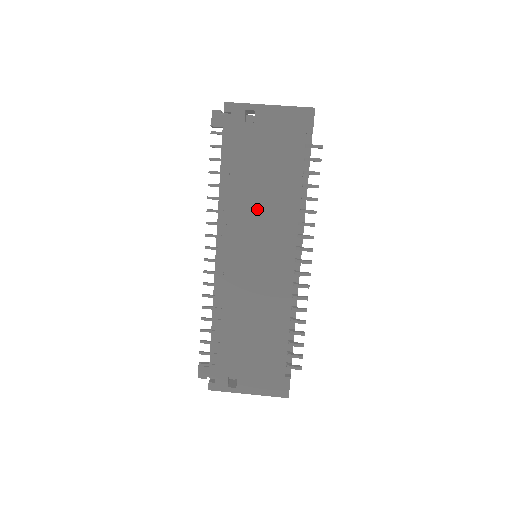
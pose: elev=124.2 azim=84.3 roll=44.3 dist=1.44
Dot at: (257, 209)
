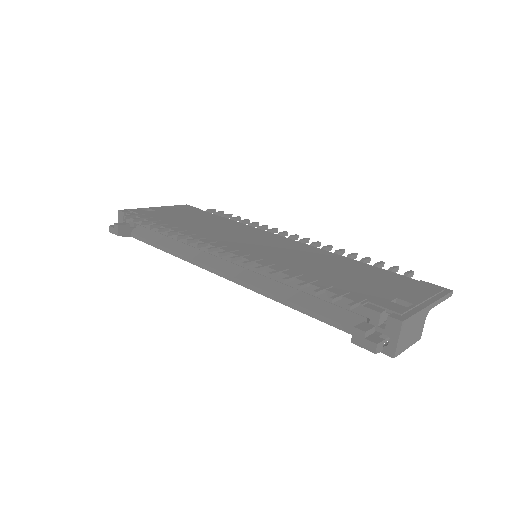
Dot at: (216, 229)
